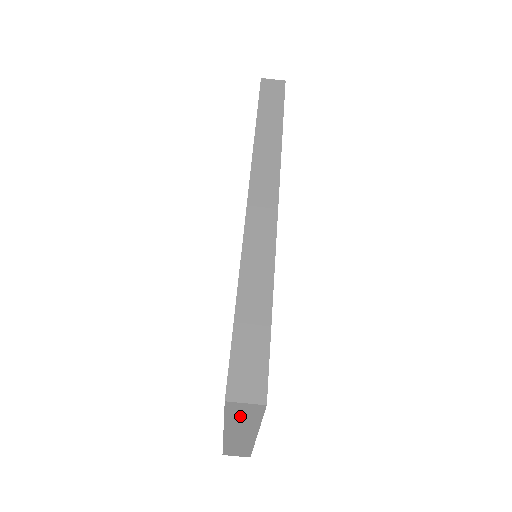
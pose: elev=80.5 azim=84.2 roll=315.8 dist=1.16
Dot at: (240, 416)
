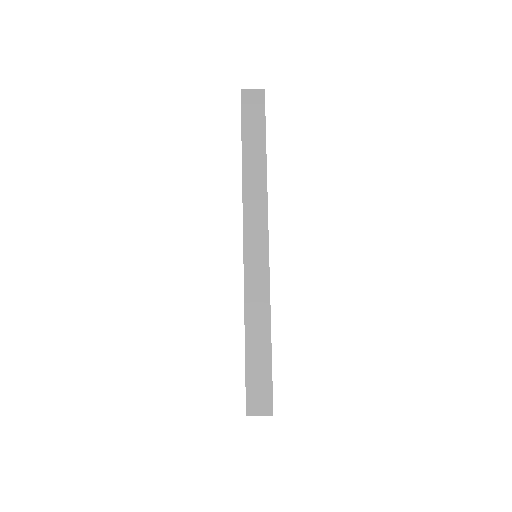
Dot at: occluded
